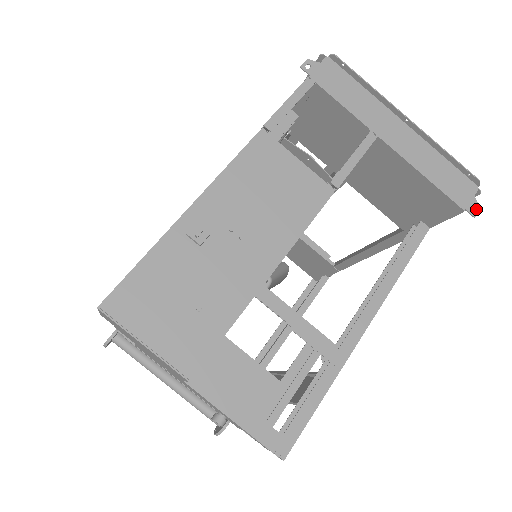
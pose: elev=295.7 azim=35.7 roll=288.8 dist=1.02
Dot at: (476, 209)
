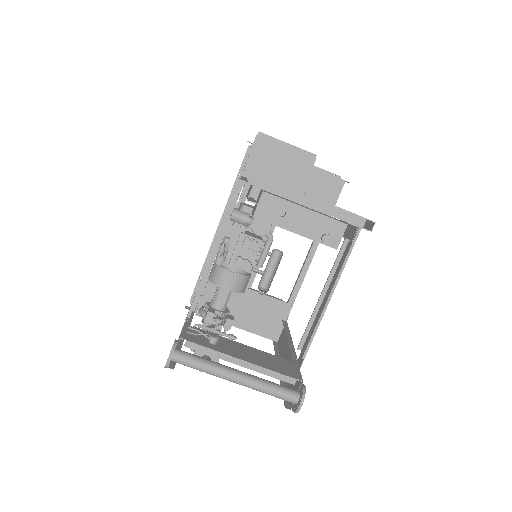
Dot at: (348, 182)
